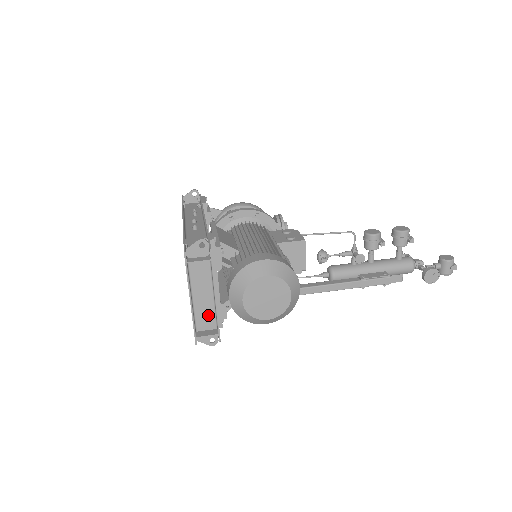
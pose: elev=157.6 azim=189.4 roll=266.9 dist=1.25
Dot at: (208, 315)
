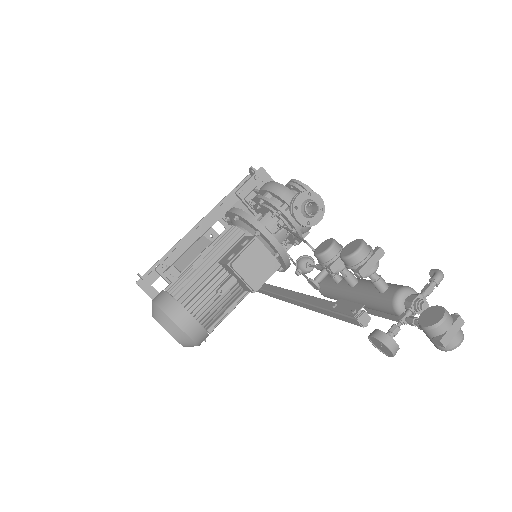
Dot at: occluded
